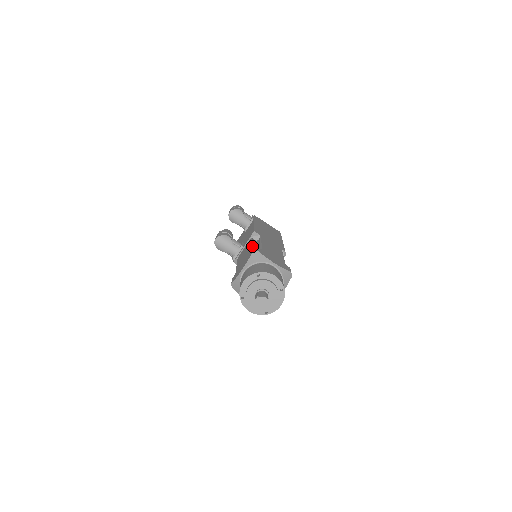
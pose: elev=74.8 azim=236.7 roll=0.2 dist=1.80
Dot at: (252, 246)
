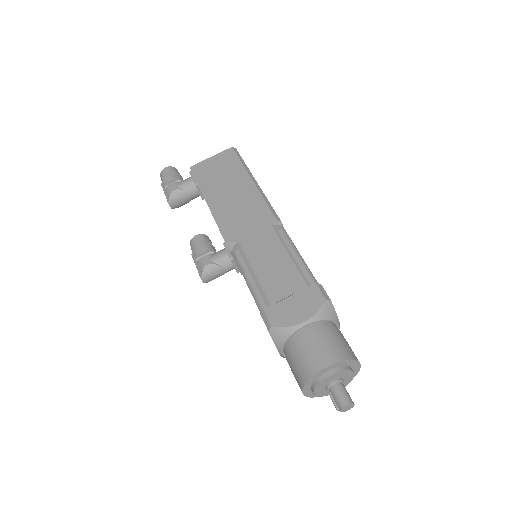
Dot at: (250, 288)
